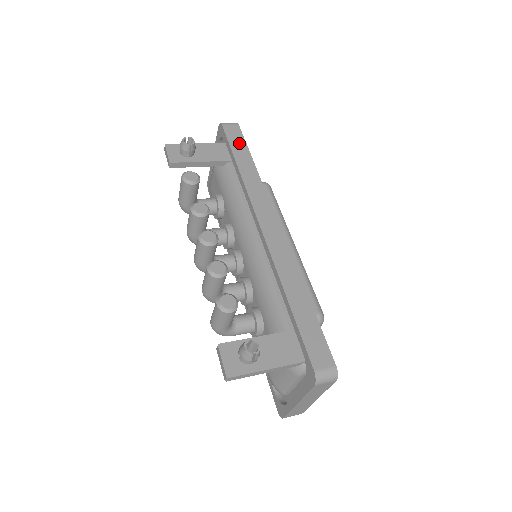
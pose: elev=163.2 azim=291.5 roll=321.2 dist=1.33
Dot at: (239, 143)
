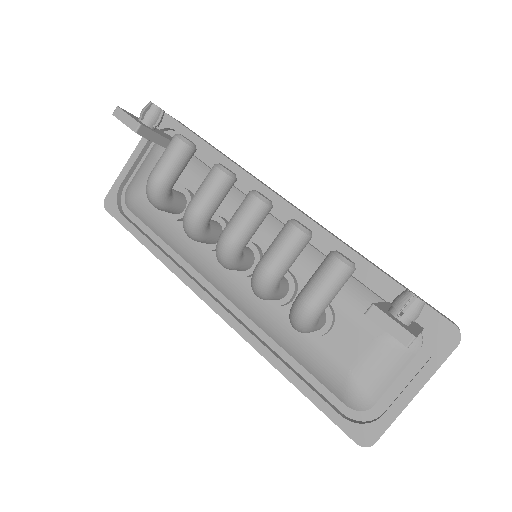
Dot at: (196, 134)
